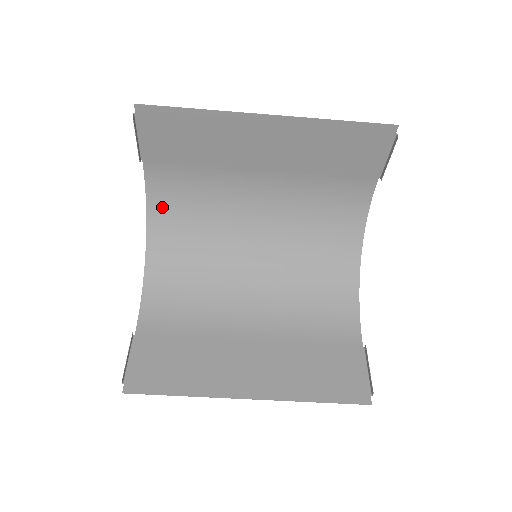
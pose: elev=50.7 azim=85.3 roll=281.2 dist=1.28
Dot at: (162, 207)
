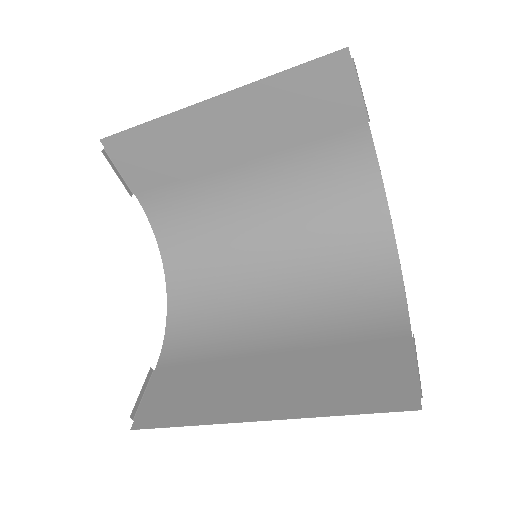
Dot at: (169, 236)
